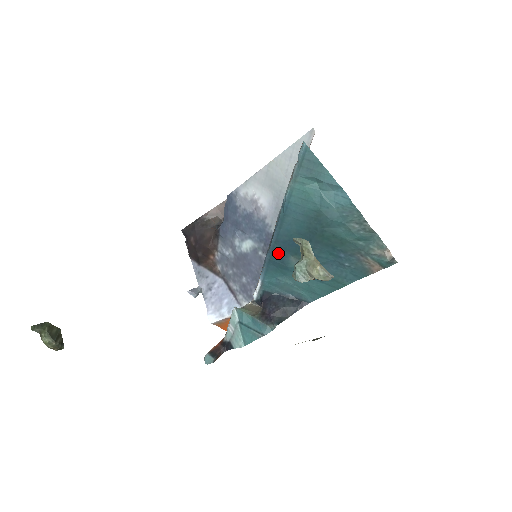
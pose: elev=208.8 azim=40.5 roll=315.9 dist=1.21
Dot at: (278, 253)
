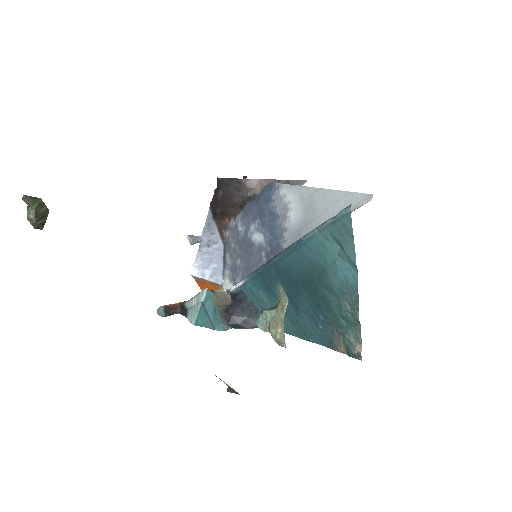
Dot at: (271, 273)
